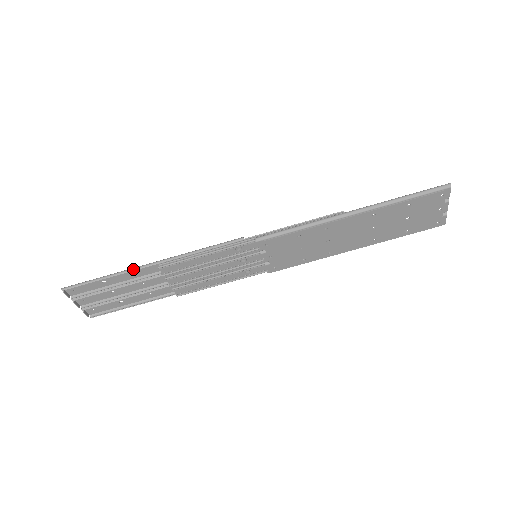
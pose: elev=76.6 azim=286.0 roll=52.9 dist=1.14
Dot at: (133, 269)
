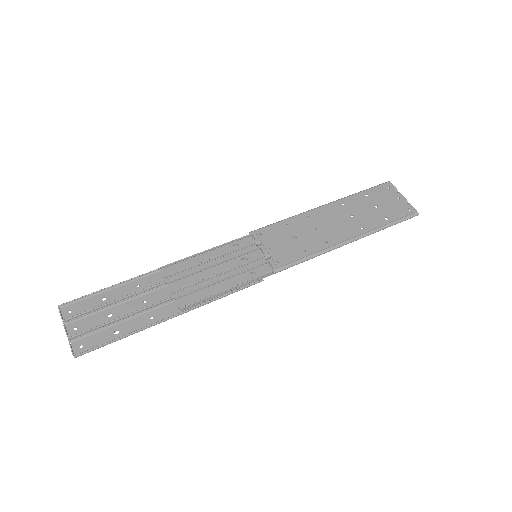
Dot at: (136, 277)
